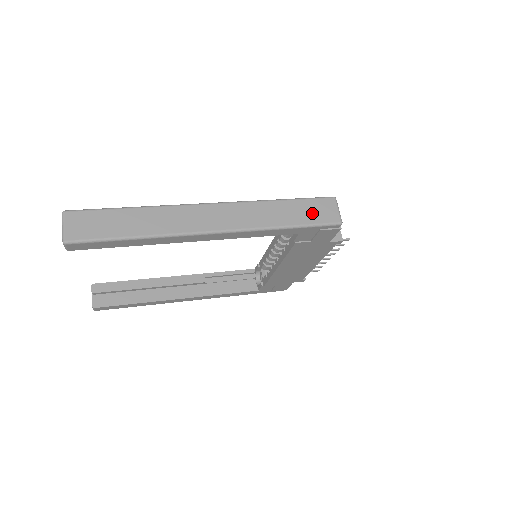
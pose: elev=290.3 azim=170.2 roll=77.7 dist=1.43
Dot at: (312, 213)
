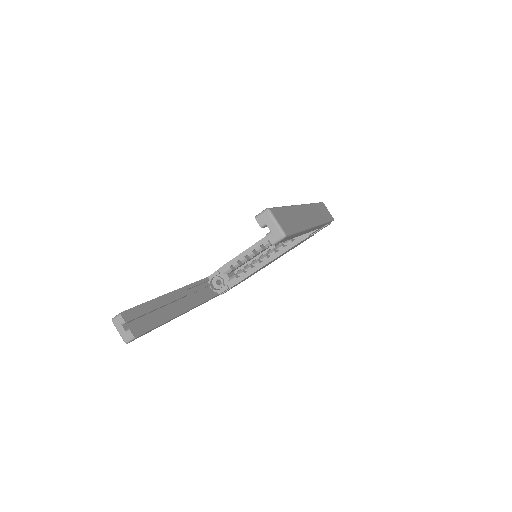
Dot at: (326, 213)
